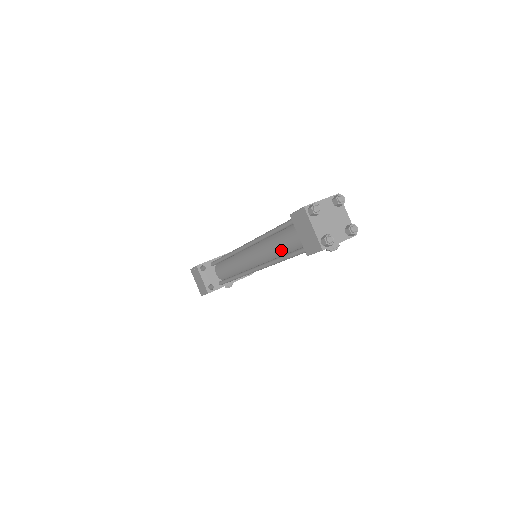
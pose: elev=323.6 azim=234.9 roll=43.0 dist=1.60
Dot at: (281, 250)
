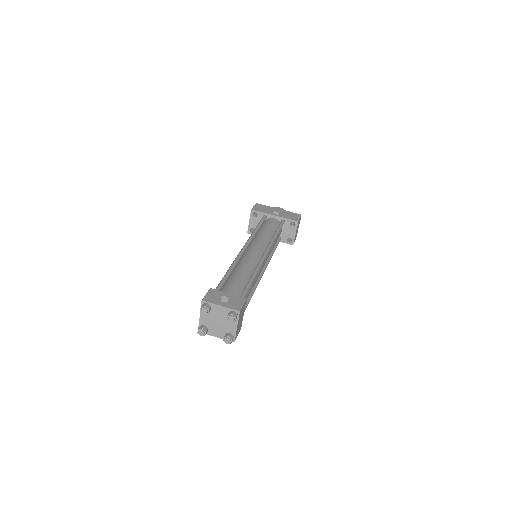
Dot at: occluded
